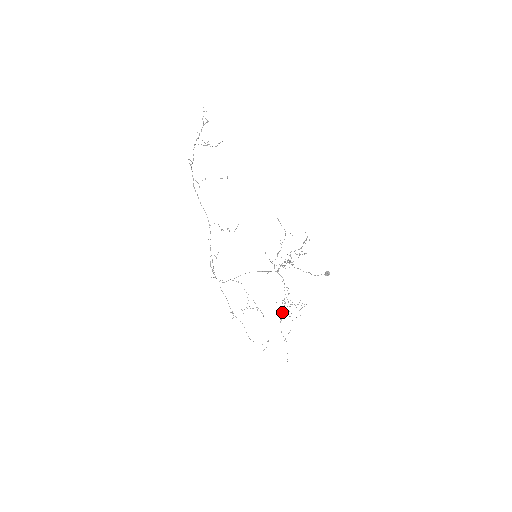
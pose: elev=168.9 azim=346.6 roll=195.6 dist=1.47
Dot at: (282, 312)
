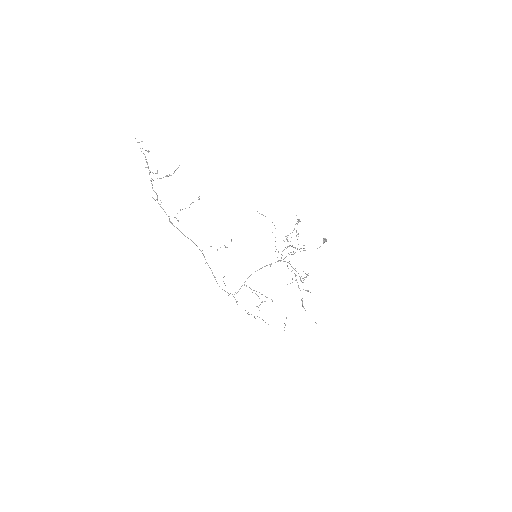
Dot at: occluded
